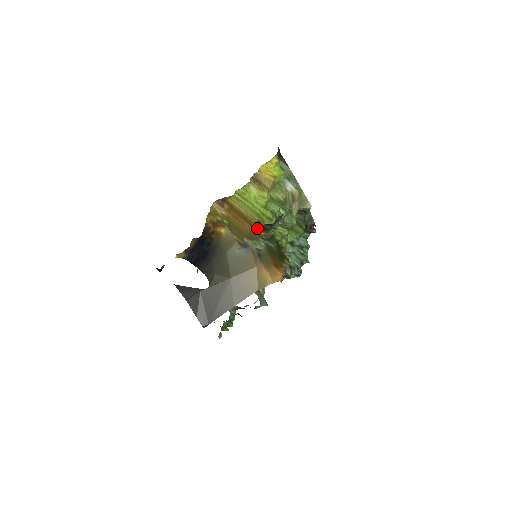
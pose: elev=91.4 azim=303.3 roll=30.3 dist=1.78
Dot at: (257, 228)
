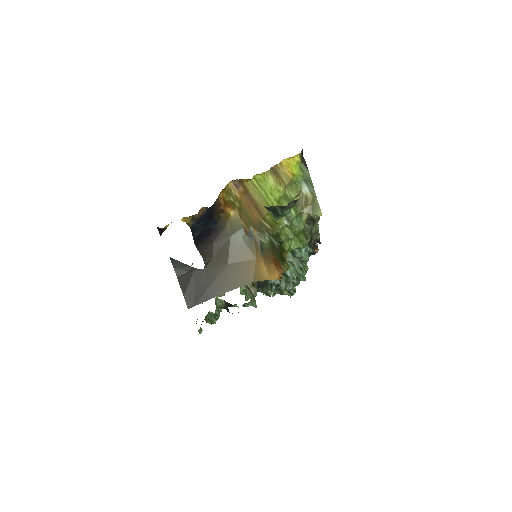
Dot at: (265, 221)
